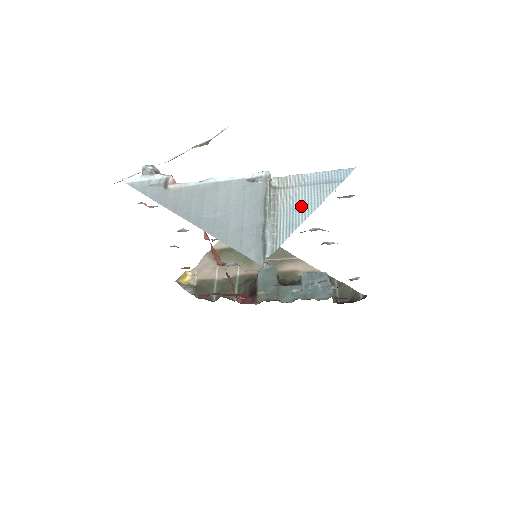
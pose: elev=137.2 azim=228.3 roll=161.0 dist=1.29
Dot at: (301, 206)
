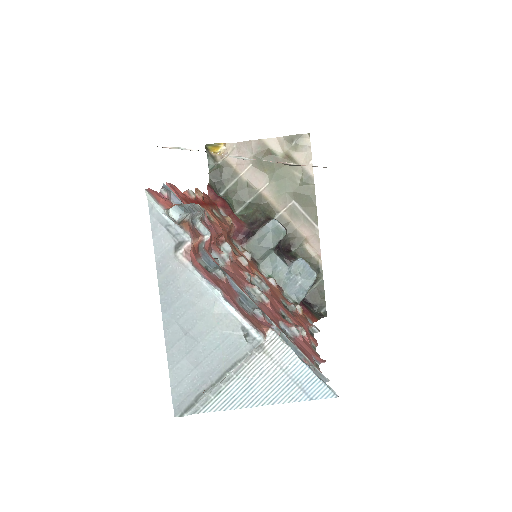
Dot at: (258, 390)
